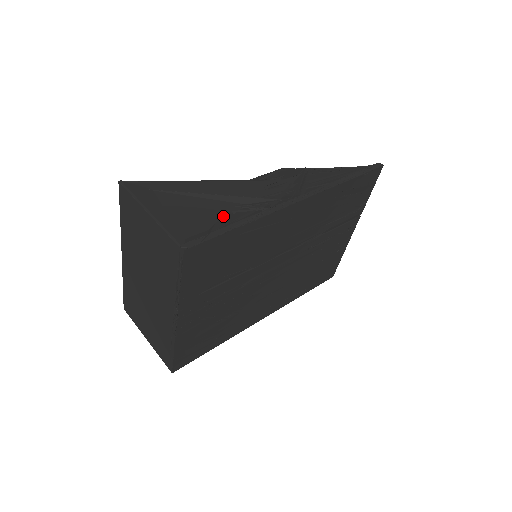
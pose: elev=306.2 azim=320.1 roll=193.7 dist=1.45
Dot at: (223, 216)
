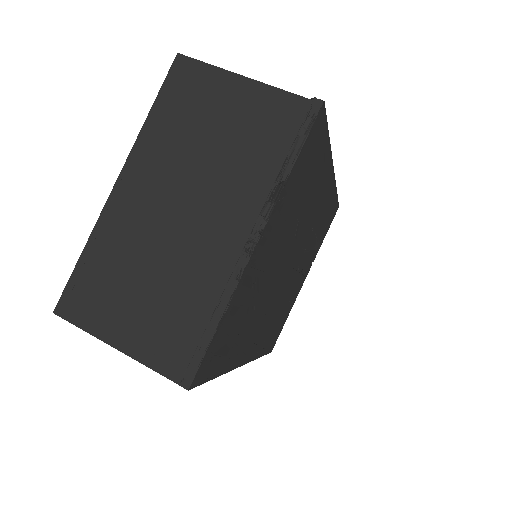
Dot at: occluded
